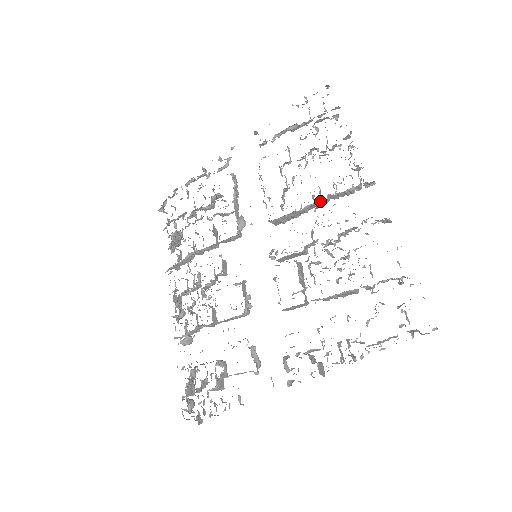
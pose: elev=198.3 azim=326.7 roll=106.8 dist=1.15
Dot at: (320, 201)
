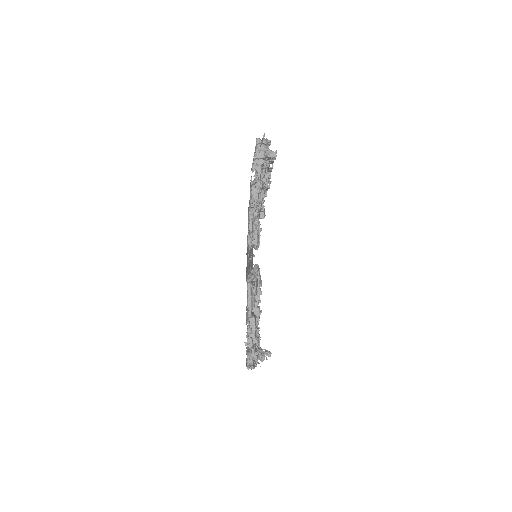
Dot at: occluded
